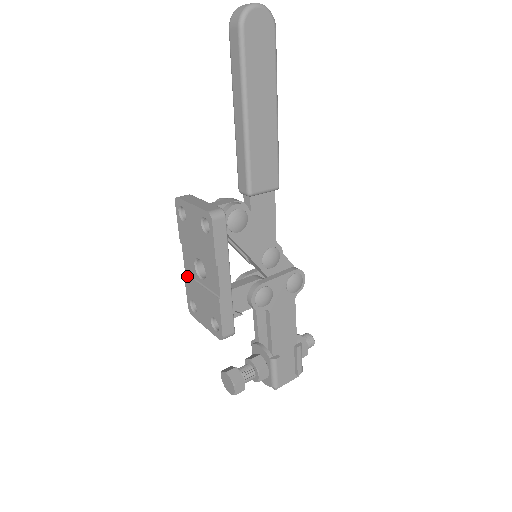
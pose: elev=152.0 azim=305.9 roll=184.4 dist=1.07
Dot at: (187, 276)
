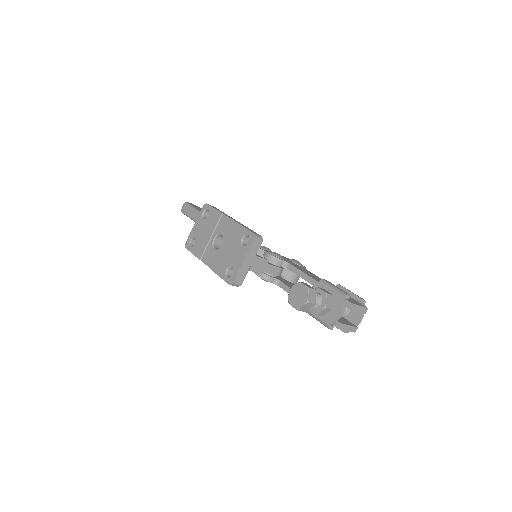
Dot at: (214, 265)
